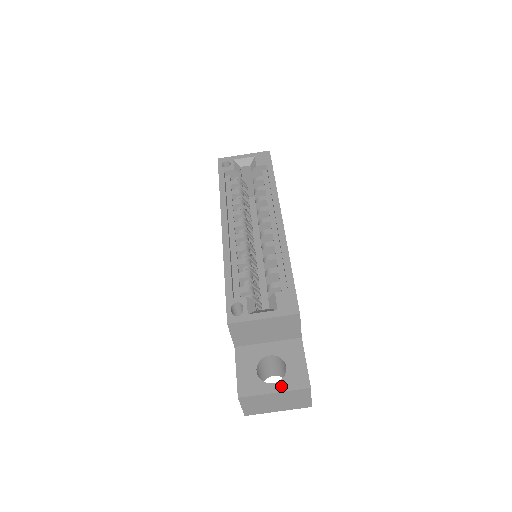
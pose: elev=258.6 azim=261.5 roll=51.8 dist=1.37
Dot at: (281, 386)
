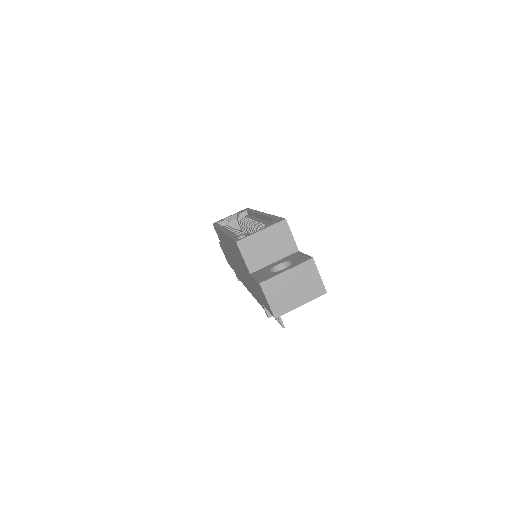
Dot at: (290, 267)
